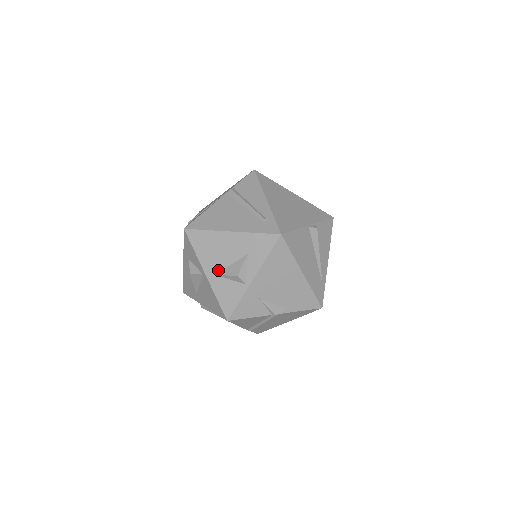
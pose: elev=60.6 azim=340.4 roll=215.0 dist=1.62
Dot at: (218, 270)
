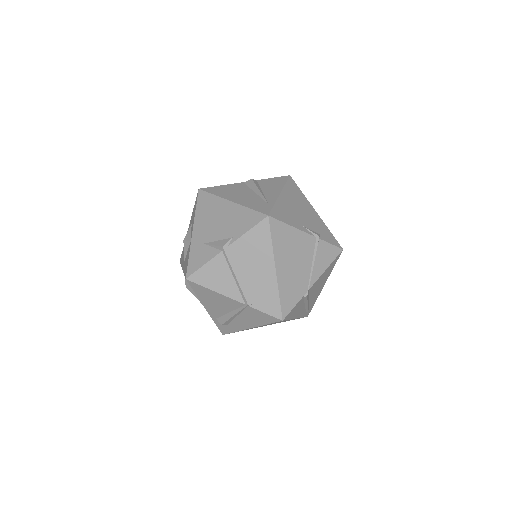
Dot at: occluded
